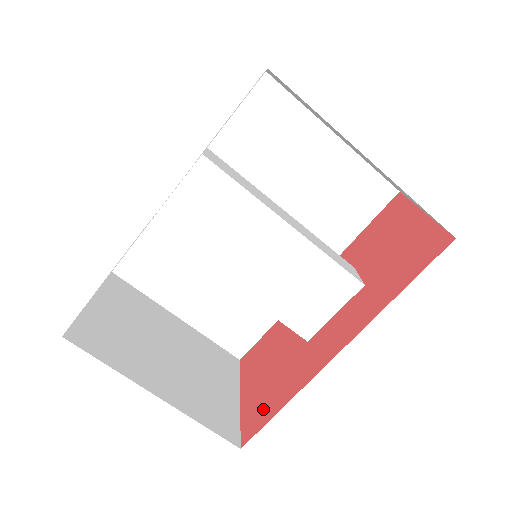
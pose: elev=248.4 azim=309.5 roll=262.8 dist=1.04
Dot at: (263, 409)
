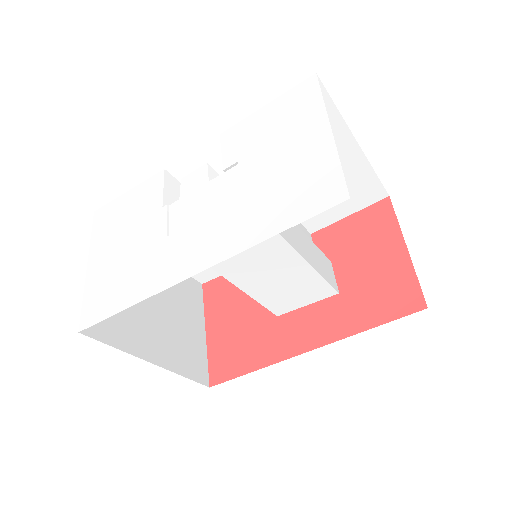
Dot at: (231, 361)
